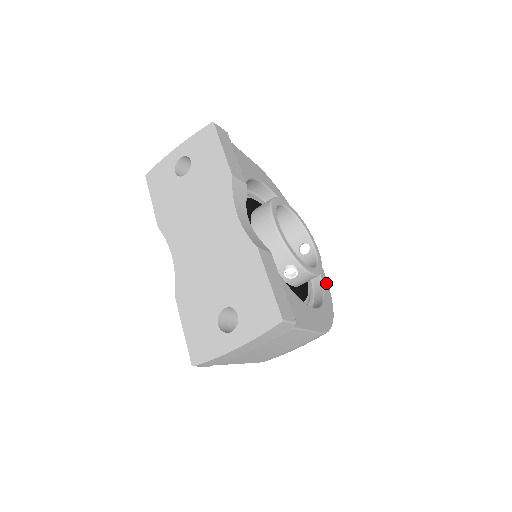
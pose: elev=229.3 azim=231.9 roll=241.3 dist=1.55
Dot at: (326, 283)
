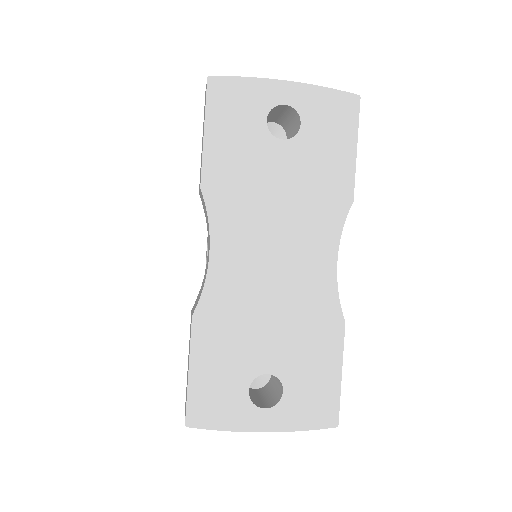
Dot at: occluded
